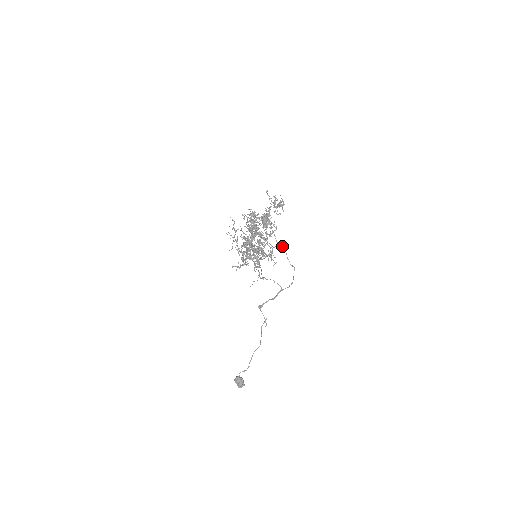
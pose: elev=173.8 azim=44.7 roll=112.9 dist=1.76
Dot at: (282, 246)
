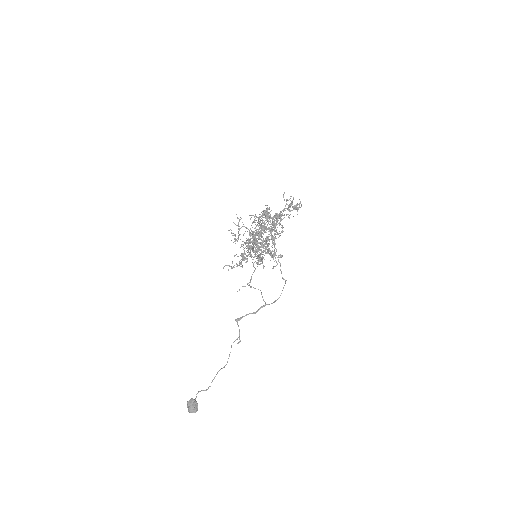
Dot at: (278, 257)
